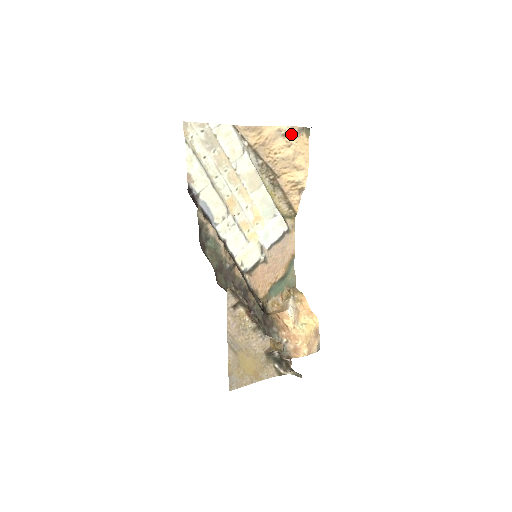
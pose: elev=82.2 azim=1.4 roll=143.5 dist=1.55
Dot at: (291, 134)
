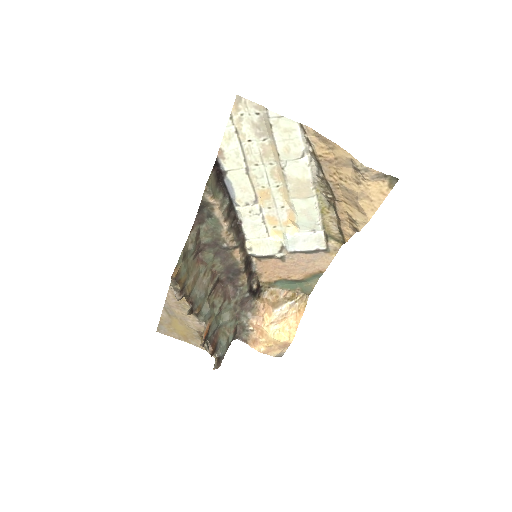
Dot at: (364, 174)
